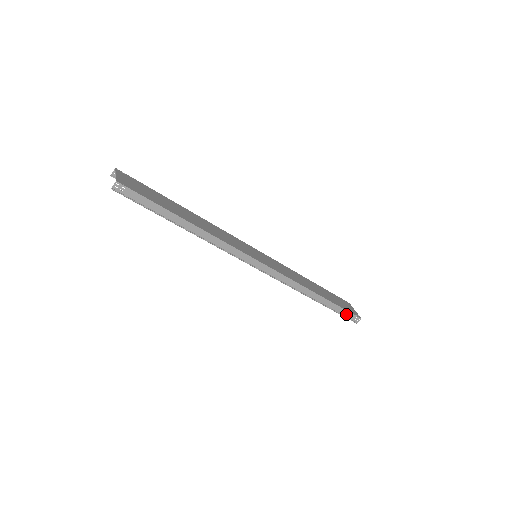
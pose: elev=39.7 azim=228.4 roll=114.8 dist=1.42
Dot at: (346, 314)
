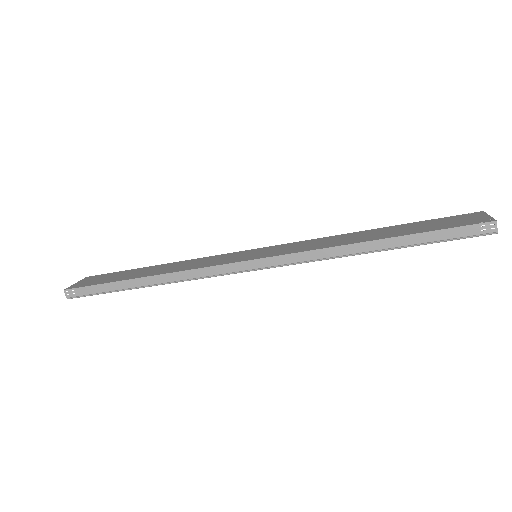
Dot at: (455, 234)
